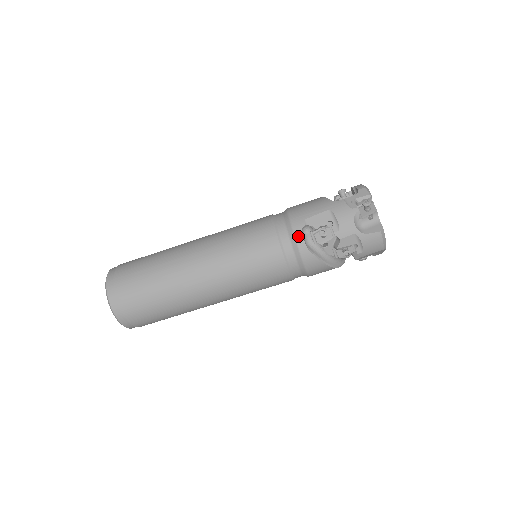
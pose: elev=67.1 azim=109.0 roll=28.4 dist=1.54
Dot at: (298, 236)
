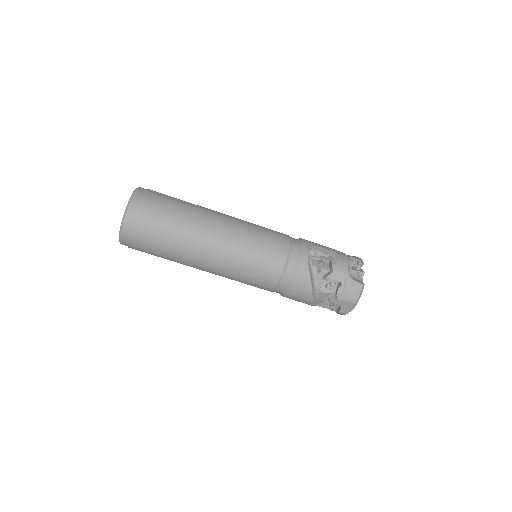
Dot at: (306, 250)
